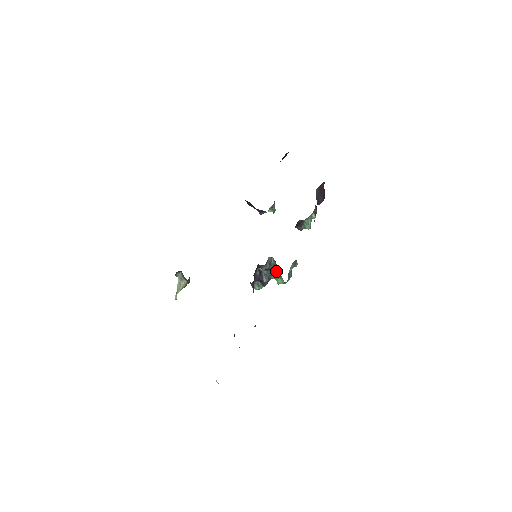
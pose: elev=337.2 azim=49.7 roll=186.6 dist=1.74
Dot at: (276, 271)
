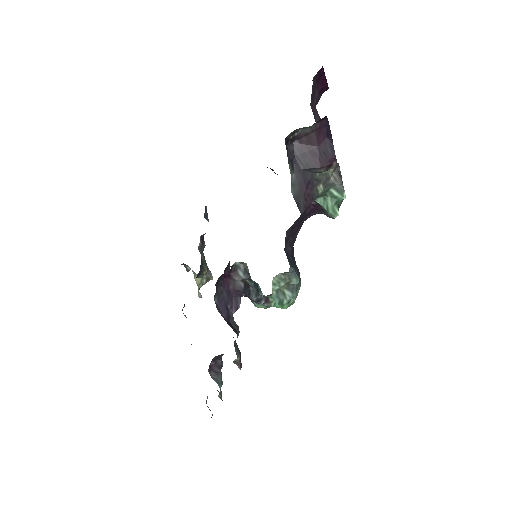
Dot at: (249, 286)
